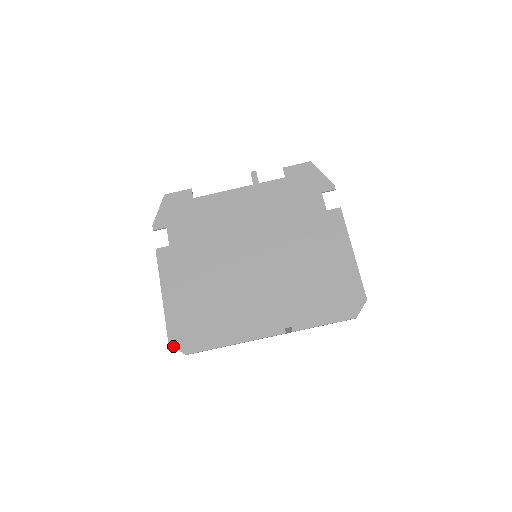
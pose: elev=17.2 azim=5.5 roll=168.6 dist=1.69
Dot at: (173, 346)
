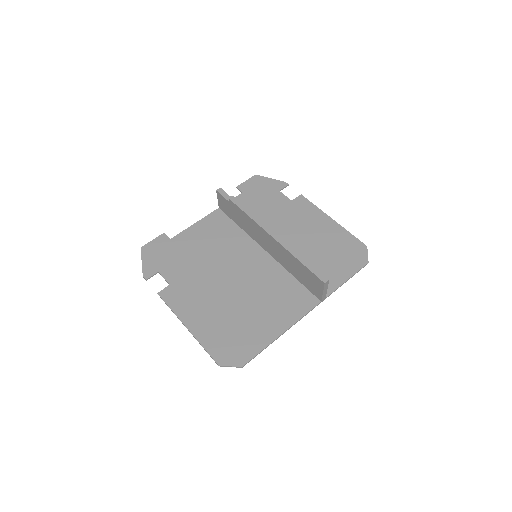
Dot at: (225, 366)
